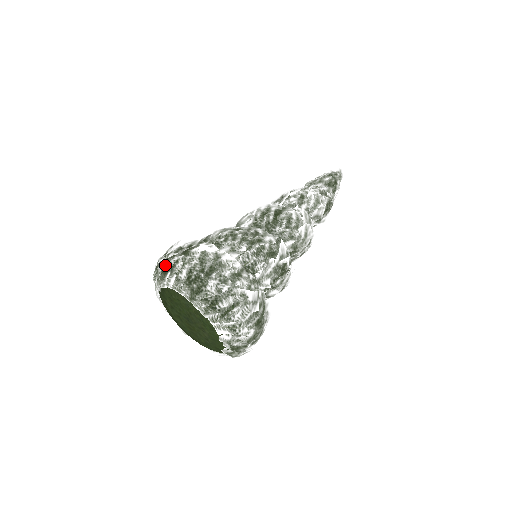
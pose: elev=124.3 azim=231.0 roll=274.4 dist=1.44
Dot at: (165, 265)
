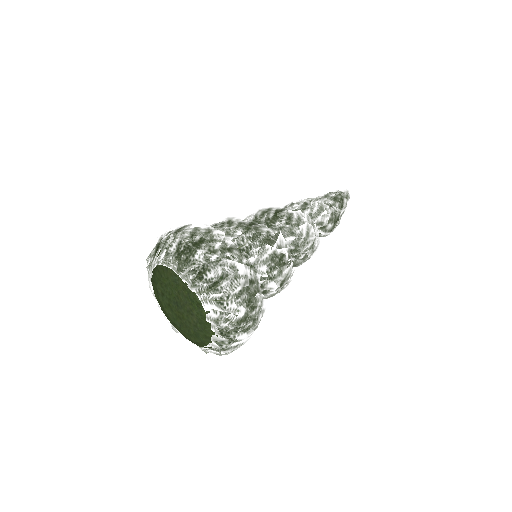
Dot at: (157, 244)
